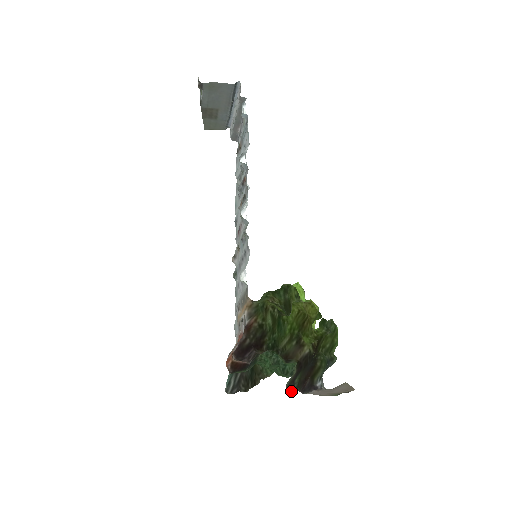
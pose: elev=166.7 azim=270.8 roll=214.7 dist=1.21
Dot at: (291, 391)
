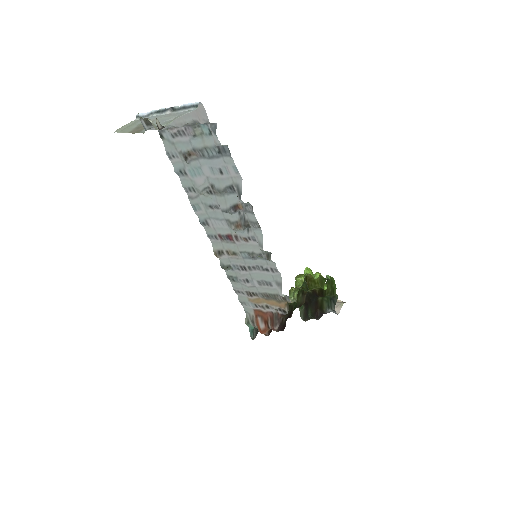
Dot at: (307, 320)
